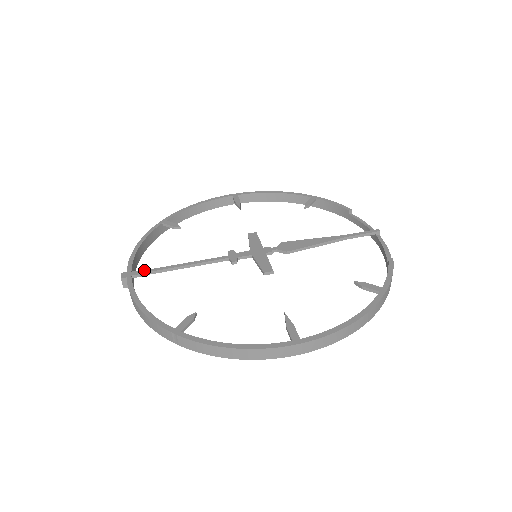
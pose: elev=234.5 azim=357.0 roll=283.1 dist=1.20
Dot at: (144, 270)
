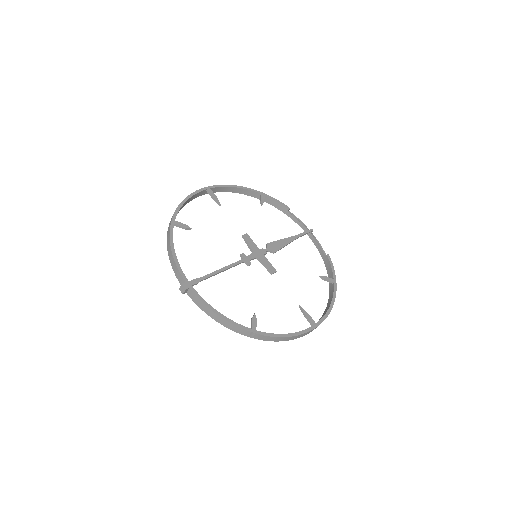
Dot at: (197, 279)
